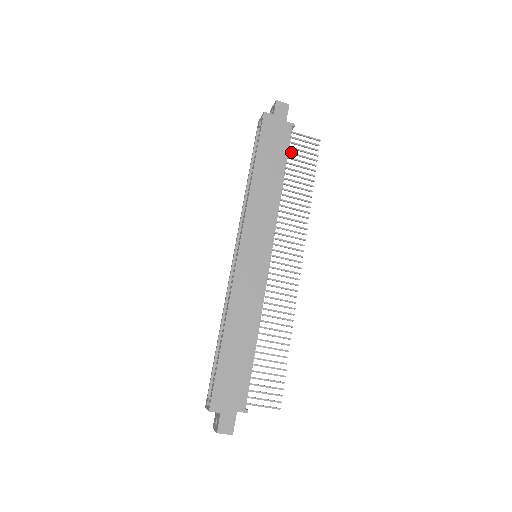
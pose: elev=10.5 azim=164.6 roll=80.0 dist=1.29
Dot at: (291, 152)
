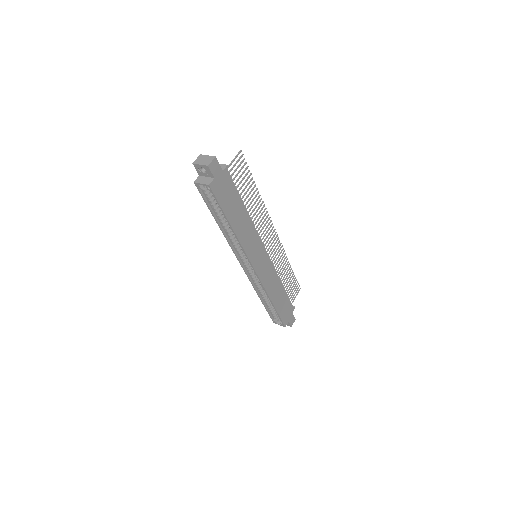
Dot at: (235, 184)
